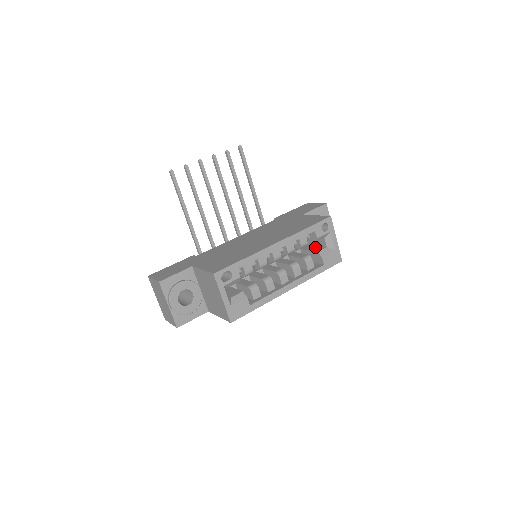
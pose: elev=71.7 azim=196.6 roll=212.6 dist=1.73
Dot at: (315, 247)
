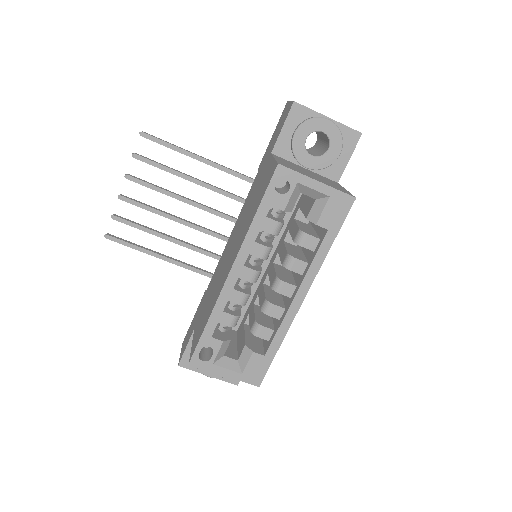
Dot at: (308, 201)
